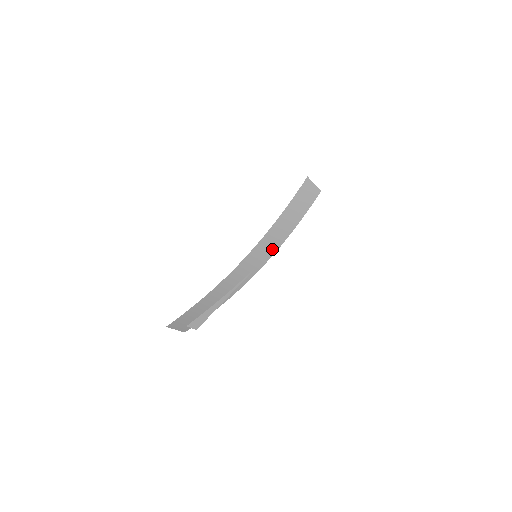
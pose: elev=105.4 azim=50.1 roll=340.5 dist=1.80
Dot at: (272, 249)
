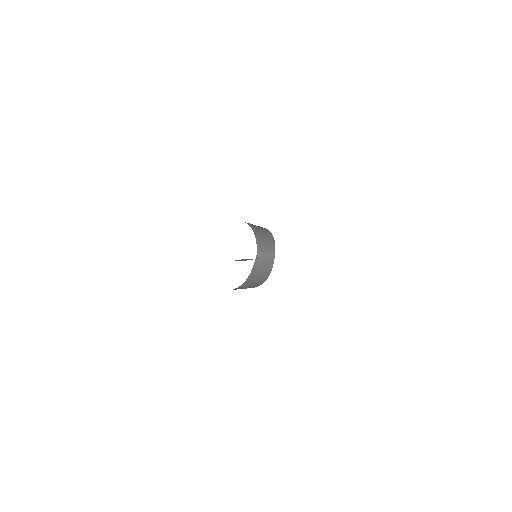
Dot at: (262, 279)
